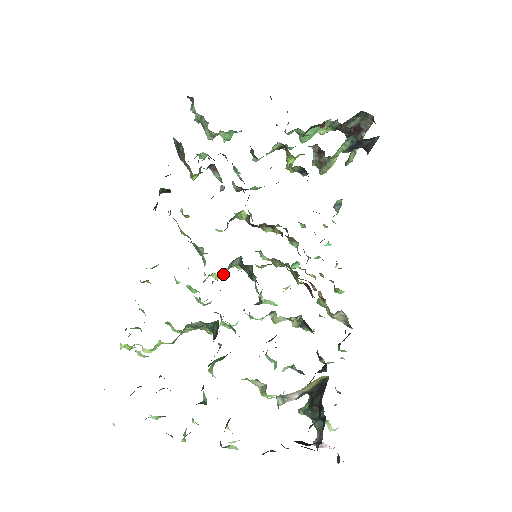
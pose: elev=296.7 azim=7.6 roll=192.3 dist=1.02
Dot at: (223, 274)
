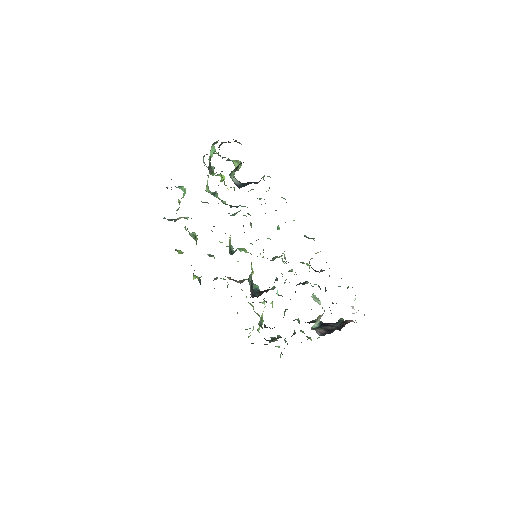
Dot at: (251, 284)
